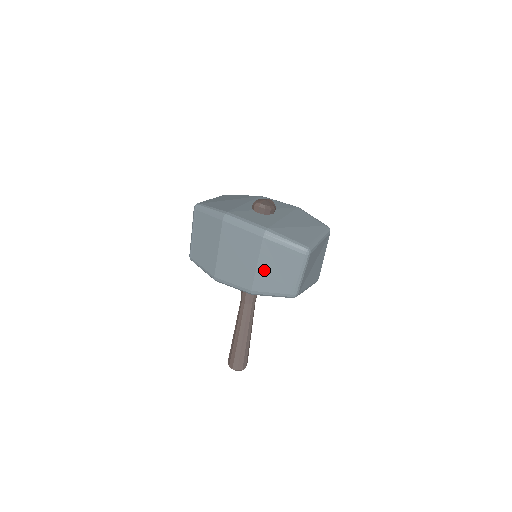
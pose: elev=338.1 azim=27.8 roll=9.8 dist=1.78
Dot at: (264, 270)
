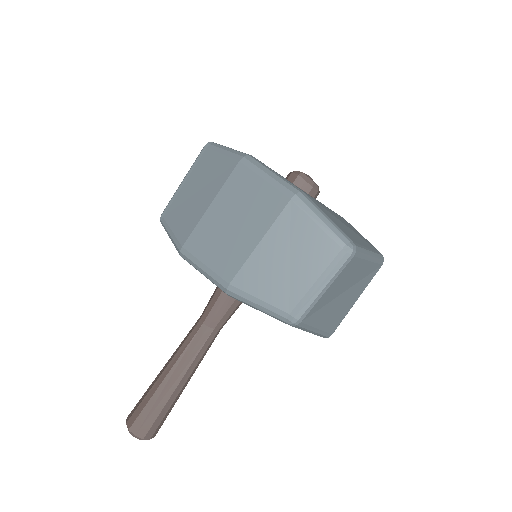
Dot at: (267, 255)
